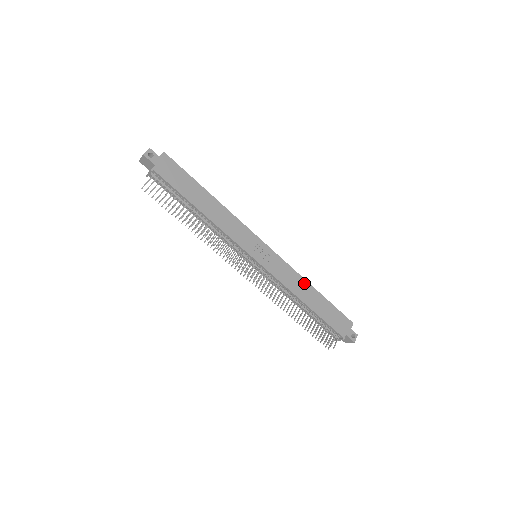
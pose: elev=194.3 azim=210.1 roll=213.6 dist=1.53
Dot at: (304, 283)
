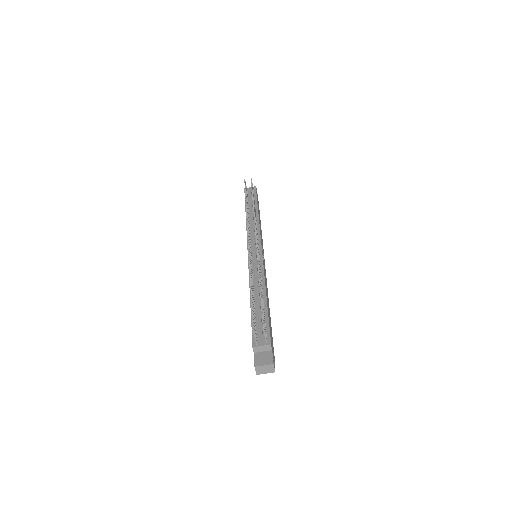
Dot at: (268, 300)
